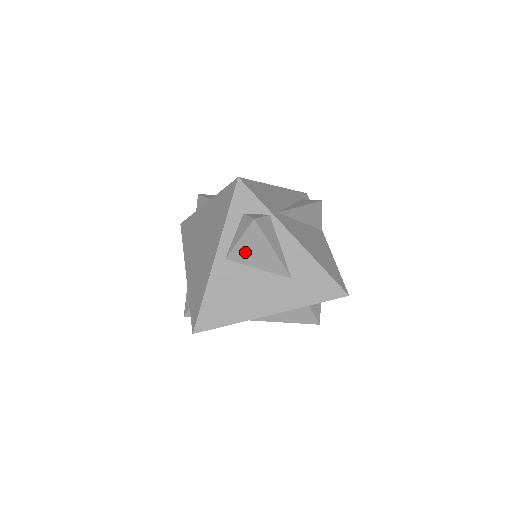
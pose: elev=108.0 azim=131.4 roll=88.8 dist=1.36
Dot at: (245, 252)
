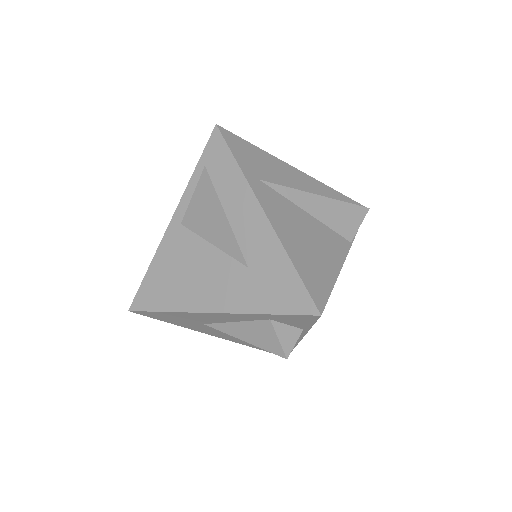
Dot at: (199, 216)
